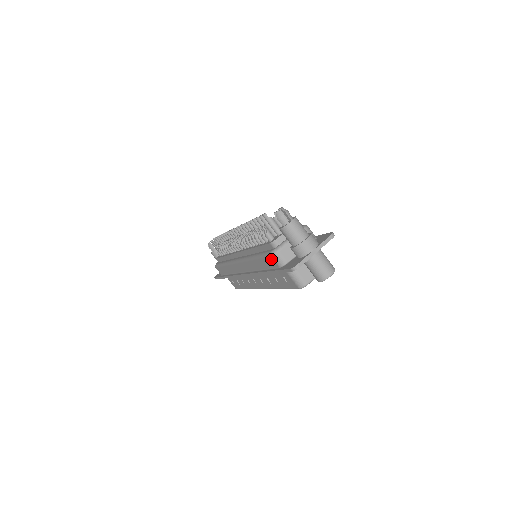
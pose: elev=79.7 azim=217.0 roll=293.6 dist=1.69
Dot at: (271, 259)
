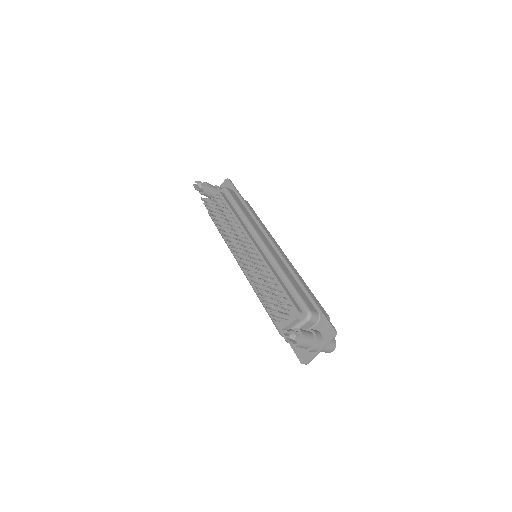
Dot at: occluded
